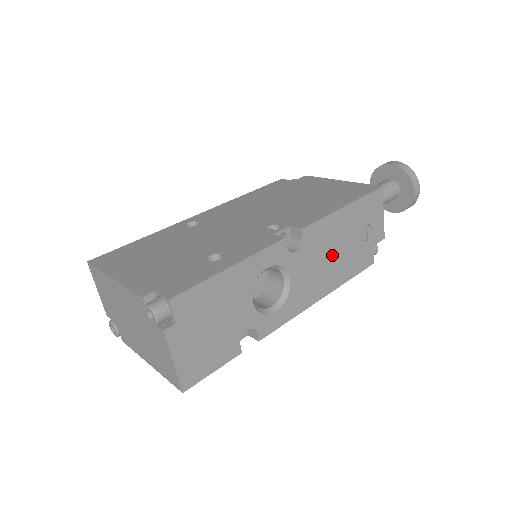
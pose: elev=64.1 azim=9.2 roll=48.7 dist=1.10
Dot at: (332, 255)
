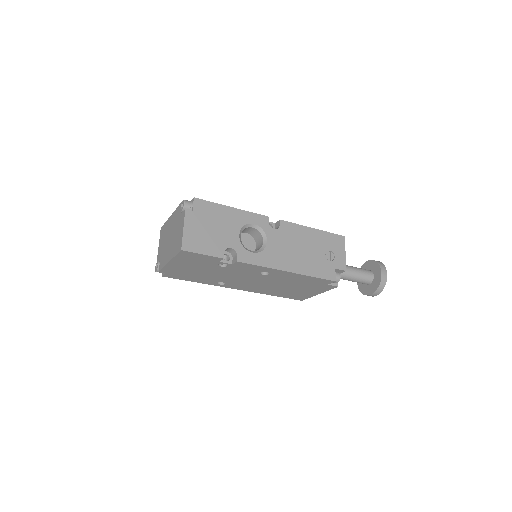
Dot at: (300, 250)
